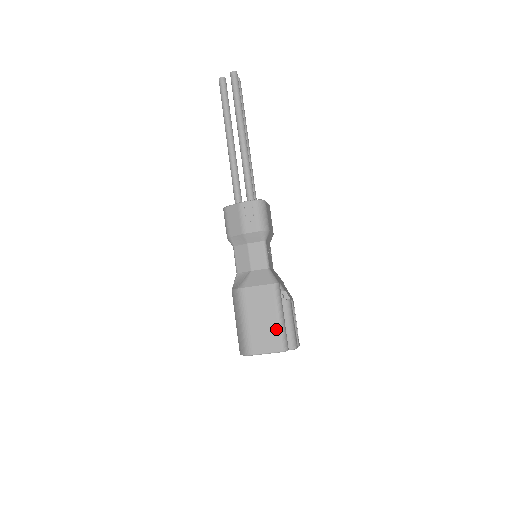
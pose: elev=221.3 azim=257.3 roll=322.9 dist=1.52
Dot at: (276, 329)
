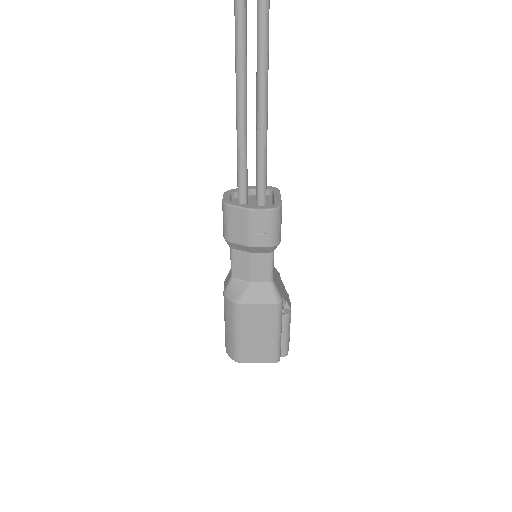
Dot at: (272, 344)
